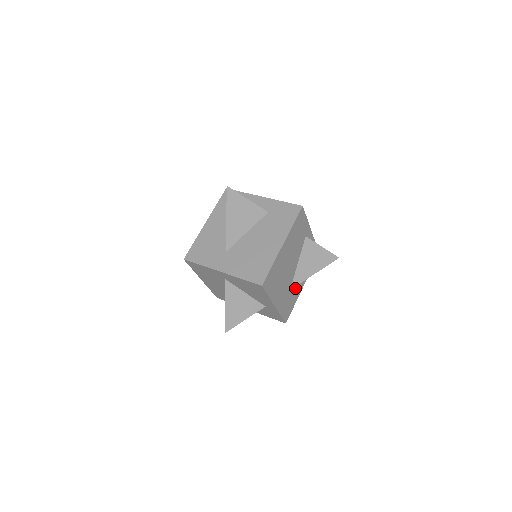
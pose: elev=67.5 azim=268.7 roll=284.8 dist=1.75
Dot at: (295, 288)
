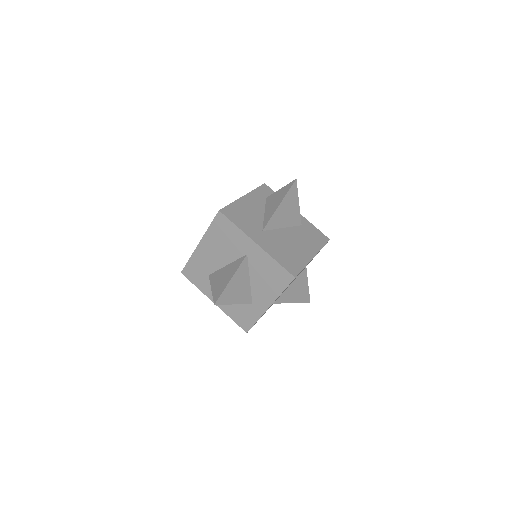
Dot at: occluded
